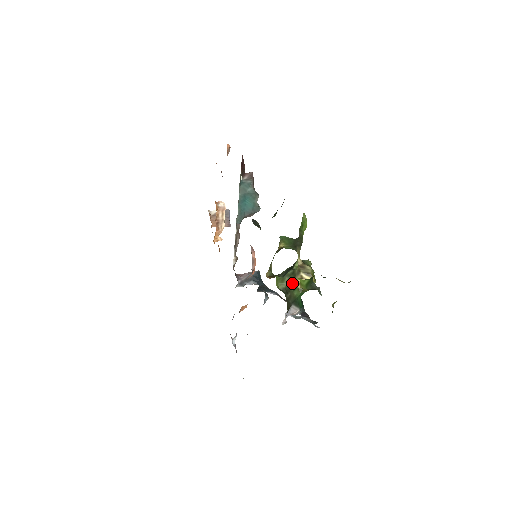
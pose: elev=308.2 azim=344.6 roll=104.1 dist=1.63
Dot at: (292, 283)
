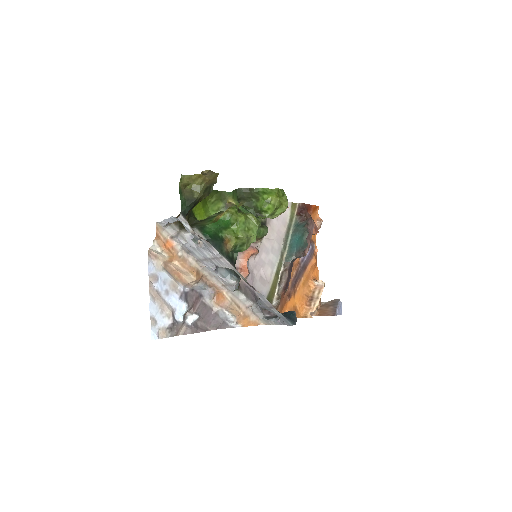
Dot at: (212, 218)
